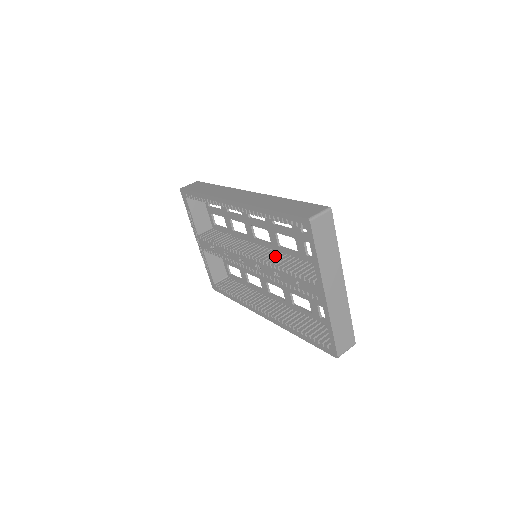
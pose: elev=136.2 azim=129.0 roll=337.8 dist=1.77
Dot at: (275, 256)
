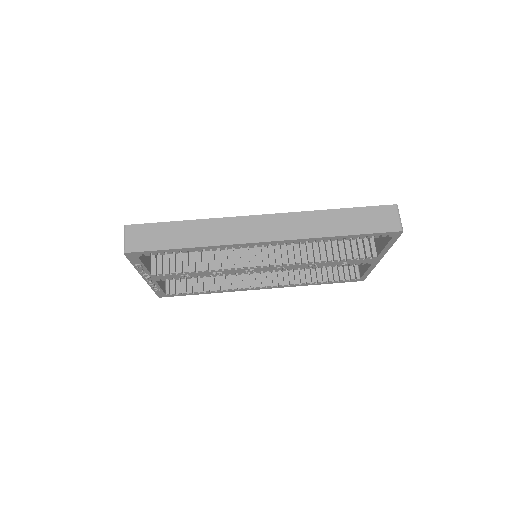
Dot at: occluded
